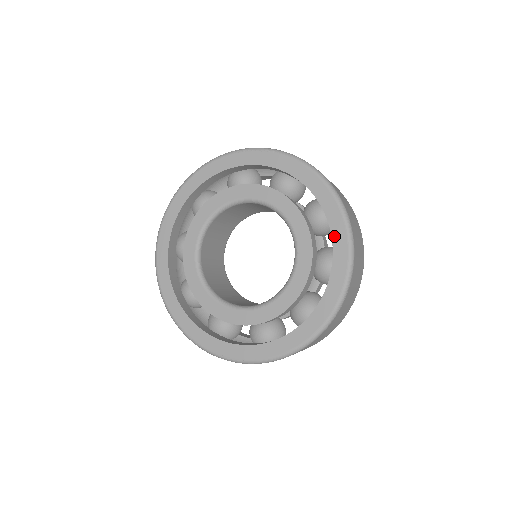
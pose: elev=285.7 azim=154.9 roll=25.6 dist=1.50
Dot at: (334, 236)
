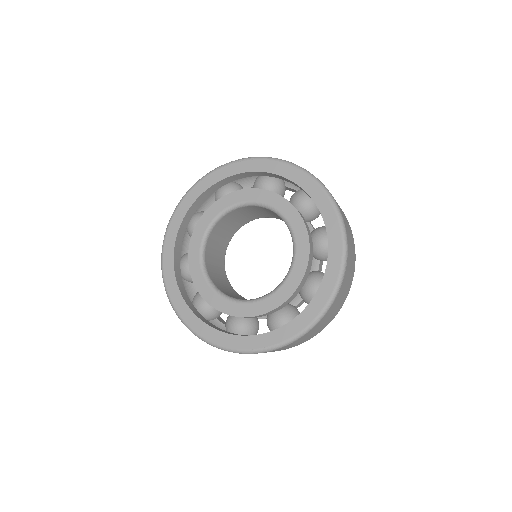
Dot at: (322, 211)
